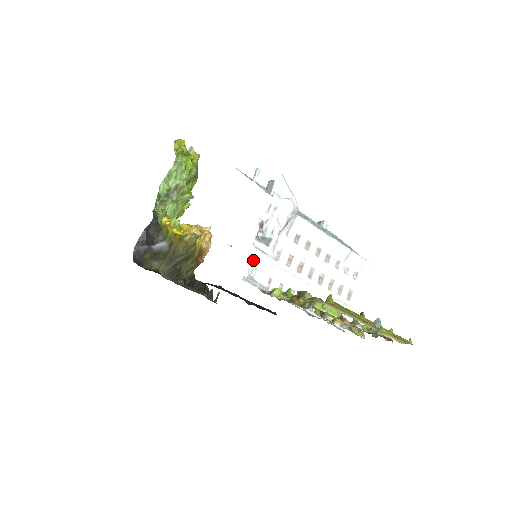
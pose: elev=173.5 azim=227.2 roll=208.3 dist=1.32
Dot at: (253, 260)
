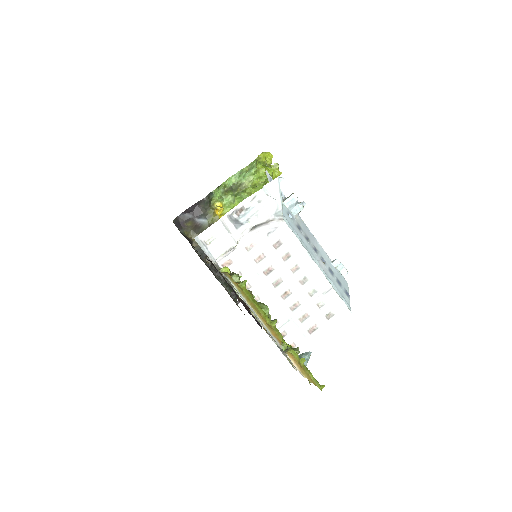
Dot at: (214, 230)
